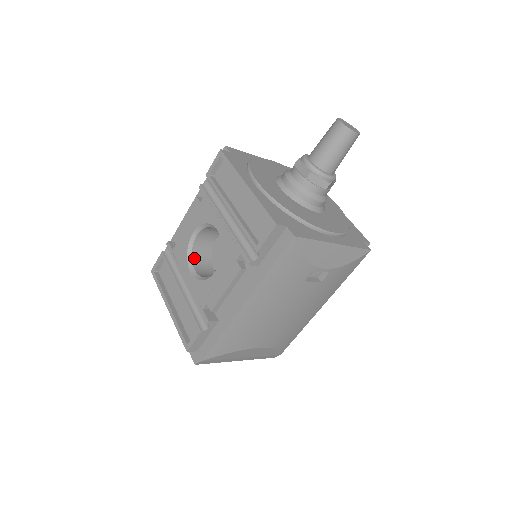
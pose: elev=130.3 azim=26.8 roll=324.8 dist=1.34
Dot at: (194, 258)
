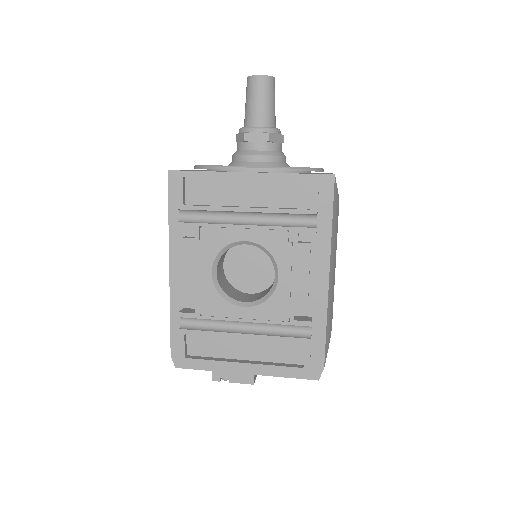
Dot at: (230, 295)
